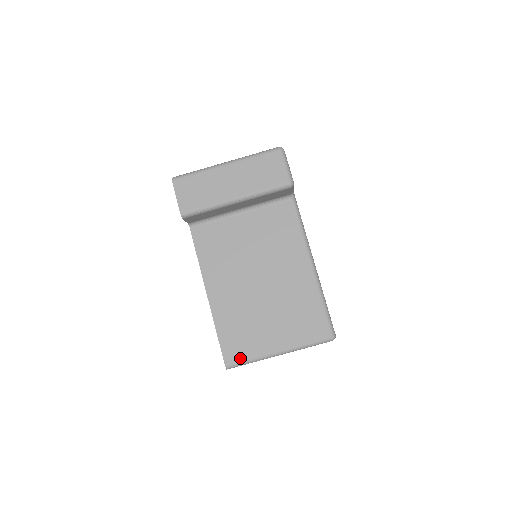
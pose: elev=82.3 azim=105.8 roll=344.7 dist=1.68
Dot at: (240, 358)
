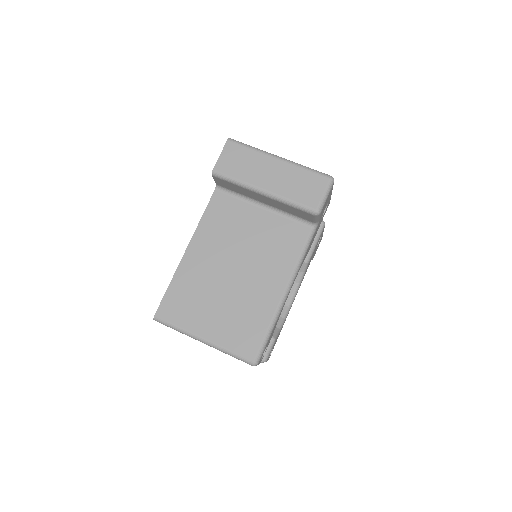
Dot at: (170, 319)
